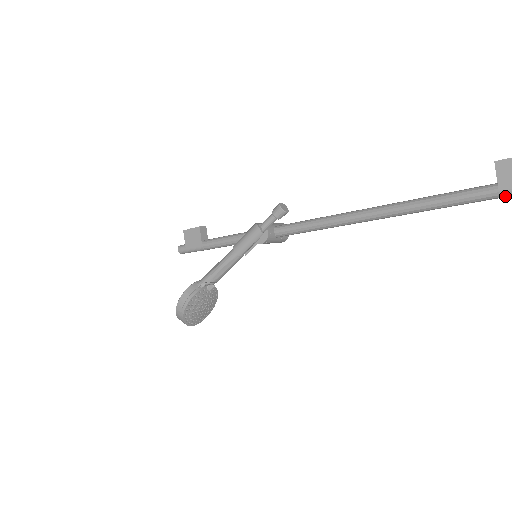
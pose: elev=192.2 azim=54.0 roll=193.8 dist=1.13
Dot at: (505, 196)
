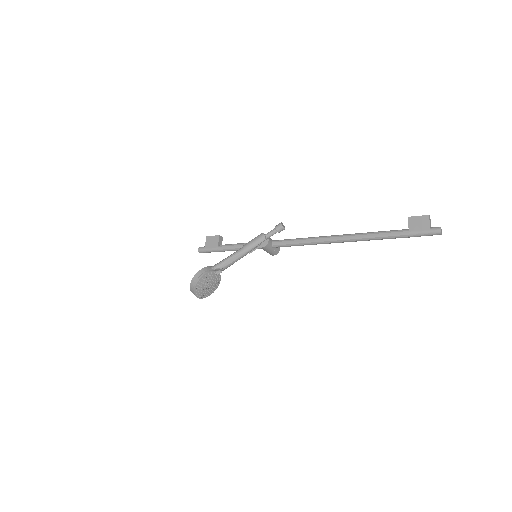
Dot at: (412, 236)
